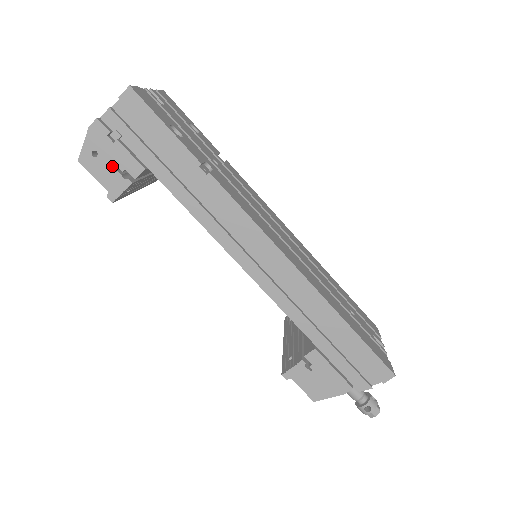
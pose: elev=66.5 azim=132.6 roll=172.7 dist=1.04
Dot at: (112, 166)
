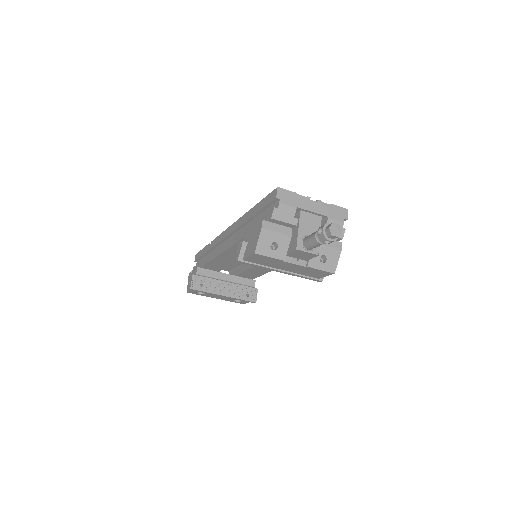
Dot at: occluded
